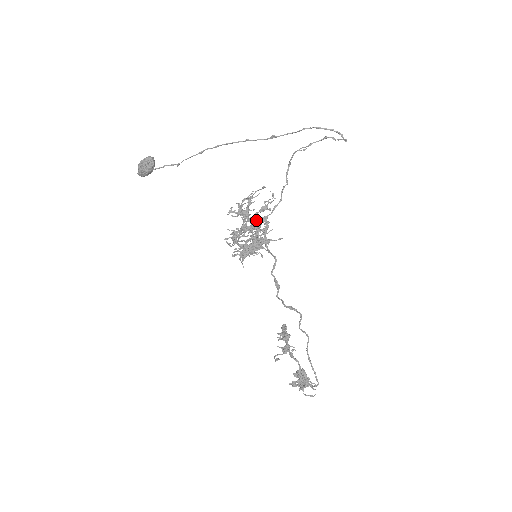
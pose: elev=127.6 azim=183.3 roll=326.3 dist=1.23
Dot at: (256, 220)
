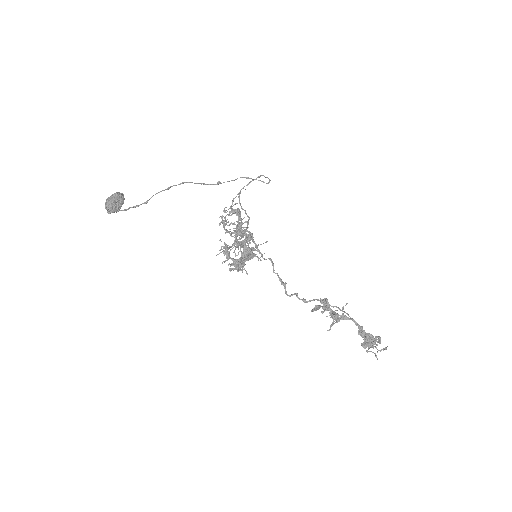
Dot at: occluded
